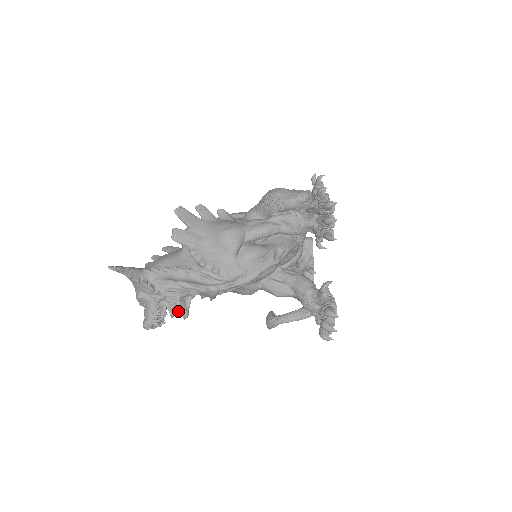
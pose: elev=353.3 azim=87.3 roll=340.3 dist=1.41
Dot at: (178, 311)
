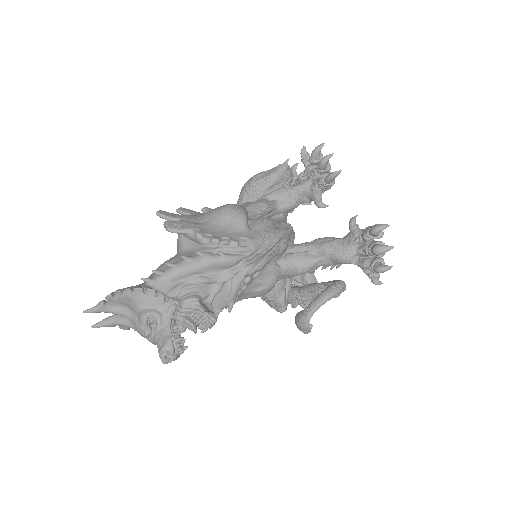
Dot at: (203, 314)
